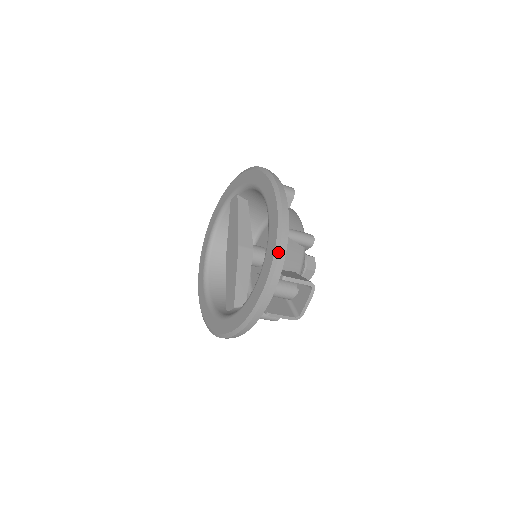
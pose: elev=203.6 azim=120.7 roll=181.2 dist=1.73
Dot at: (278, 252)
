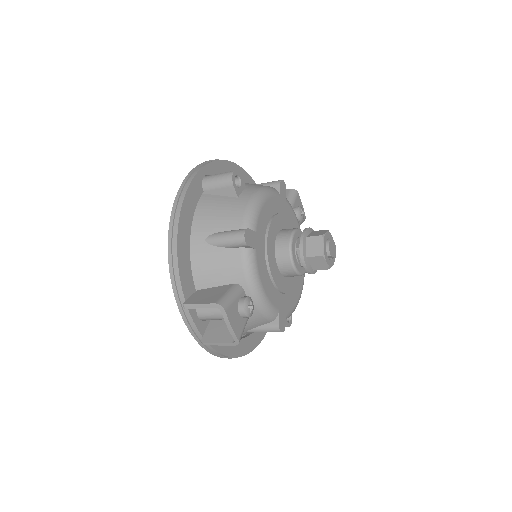
Dot at: occluded
